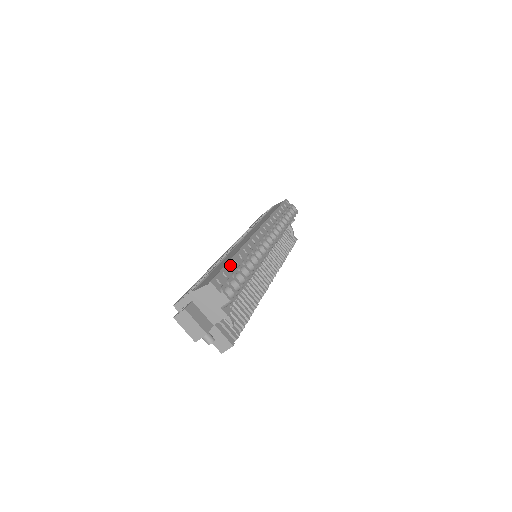
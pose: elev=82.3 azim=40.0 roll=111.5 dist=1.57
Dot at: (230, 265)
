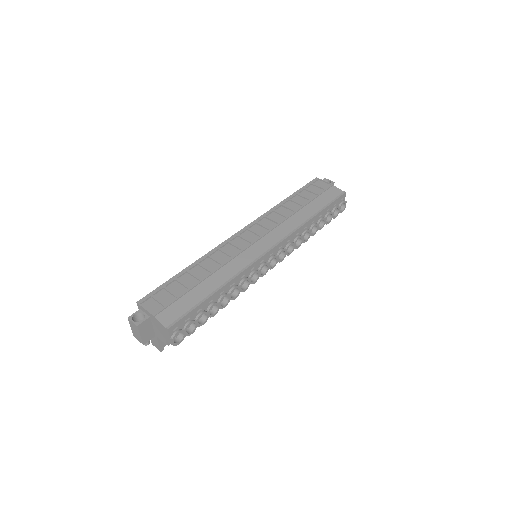
Dot at: (203, 304)
